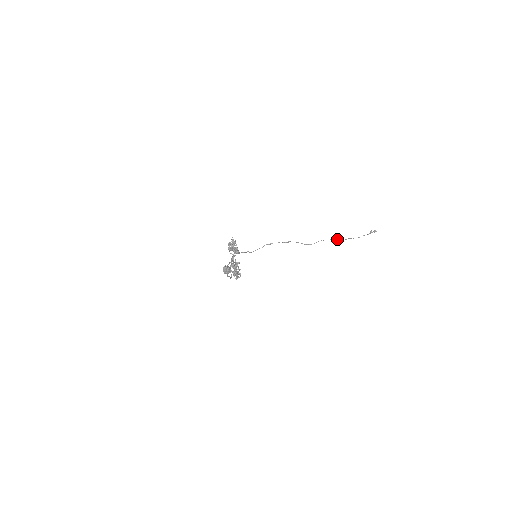
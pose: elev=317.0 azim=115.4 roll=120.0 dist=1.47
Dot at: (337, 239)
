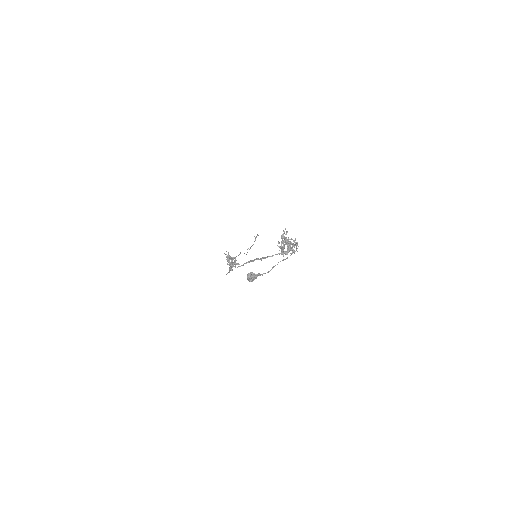
Dot at: occluded
